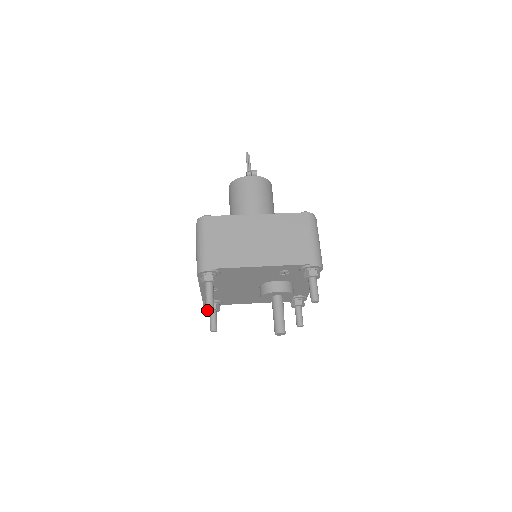
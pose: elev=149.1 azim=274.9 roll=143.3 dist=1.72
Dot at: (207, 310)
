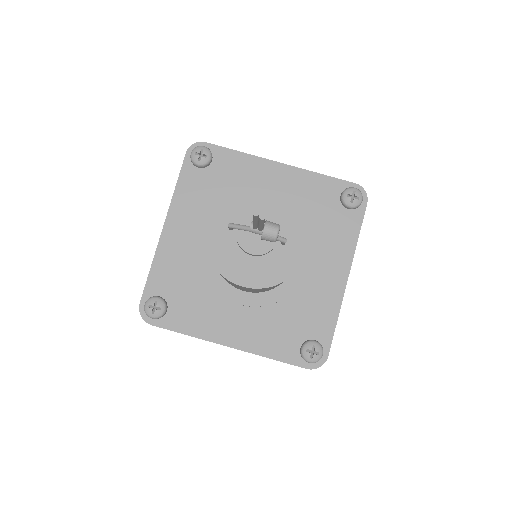
Dot at: occluded
